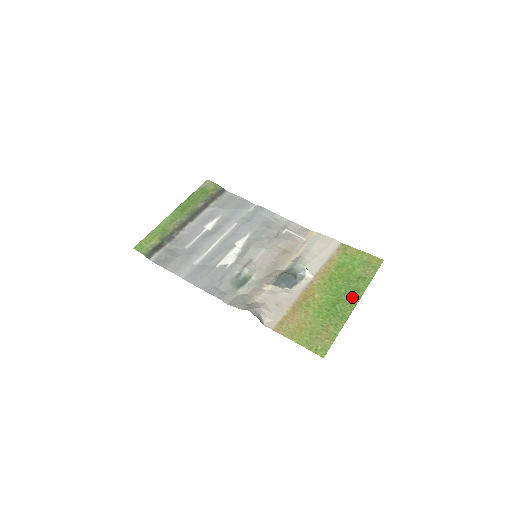
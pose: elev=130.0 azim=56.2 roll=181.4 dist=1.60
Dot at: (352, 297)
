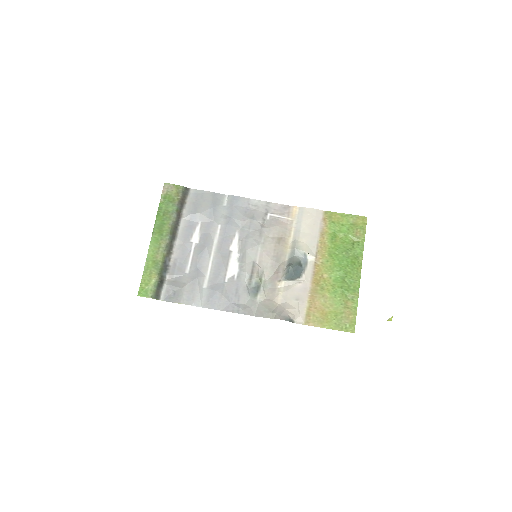
Dot at: (355, 266)
